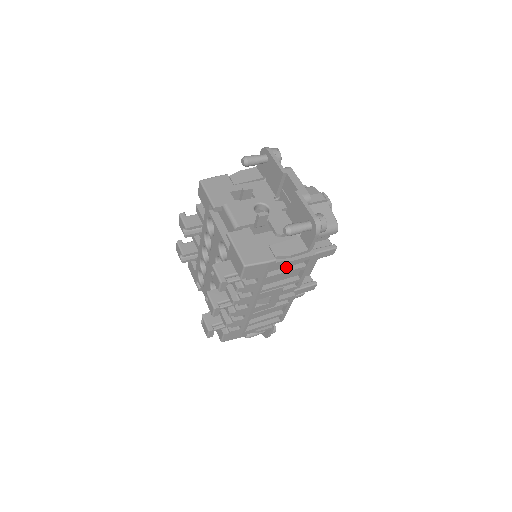
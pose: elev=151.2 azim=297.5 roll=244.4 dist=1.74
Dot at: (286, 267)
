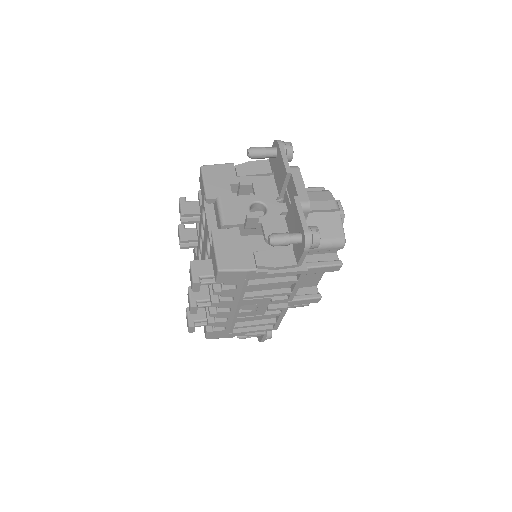
Dot at: (273, 278)
